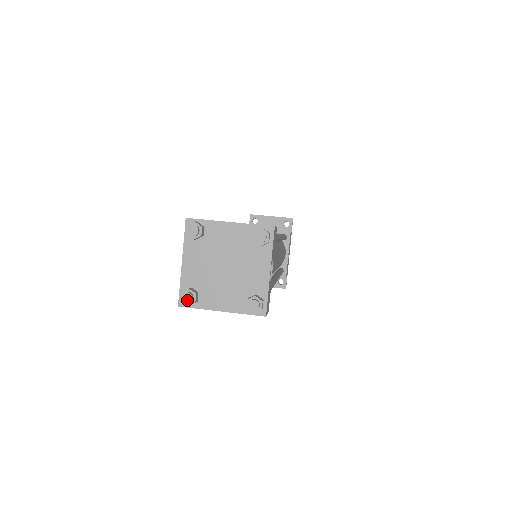
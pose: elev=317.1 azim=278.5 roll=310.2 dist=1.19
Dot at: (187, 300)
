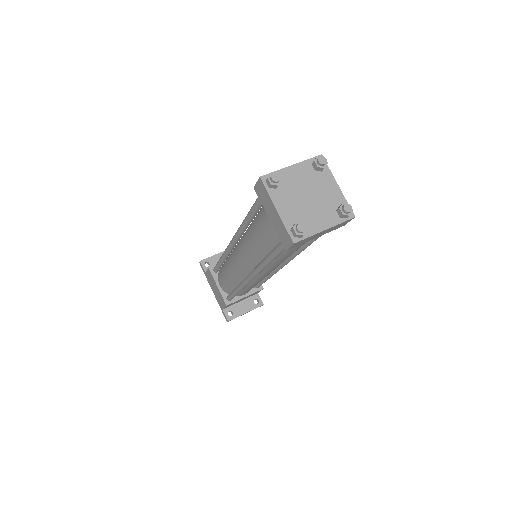
Dot at: (303, 229)
